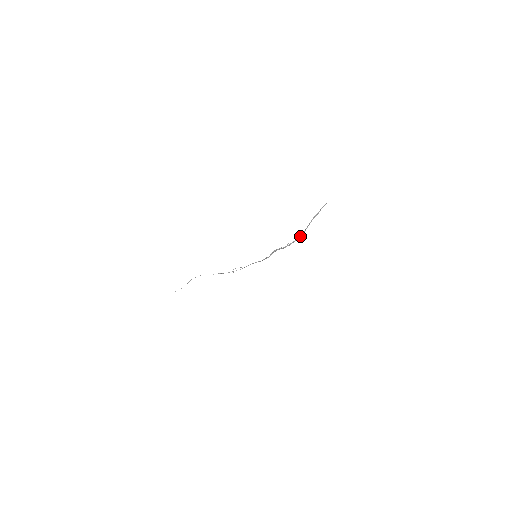
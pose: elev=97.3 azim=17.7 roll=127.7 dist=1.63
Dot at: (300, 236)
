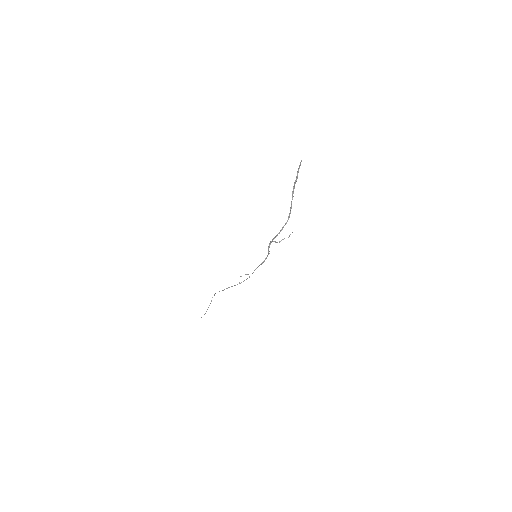
Dot at: (288, 216)
